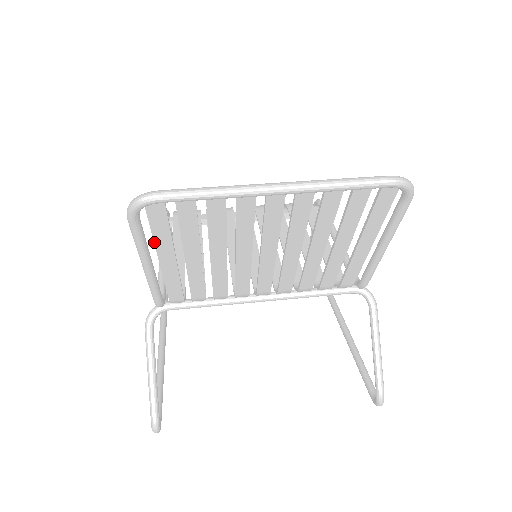
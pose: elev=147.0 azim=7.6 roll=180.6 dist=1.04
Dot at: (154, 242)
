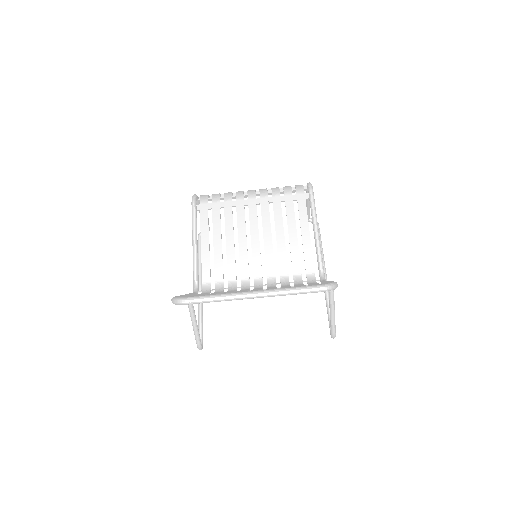
Dot at: occluded
